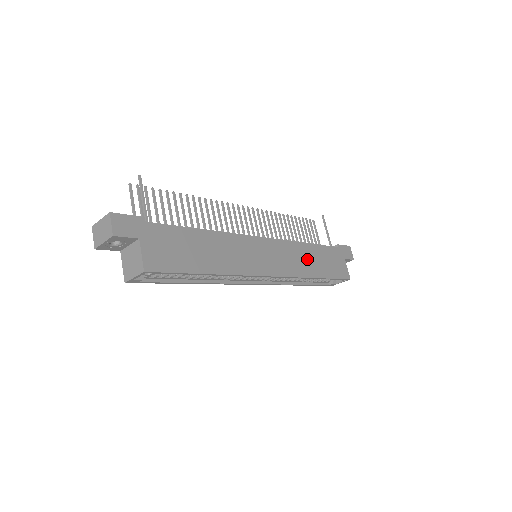
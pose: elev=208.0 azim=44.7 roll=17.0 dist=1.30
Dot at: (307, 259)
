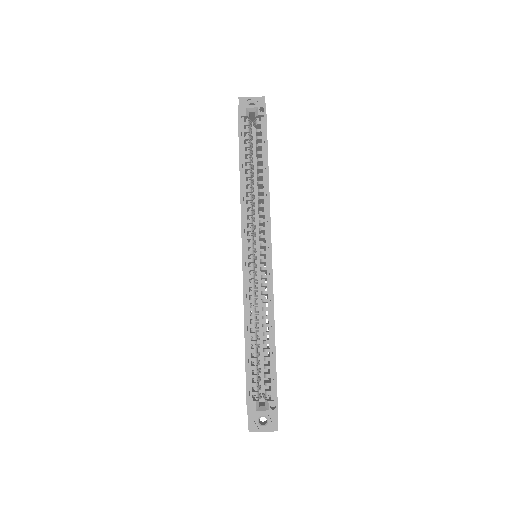
Dot at: occluded
